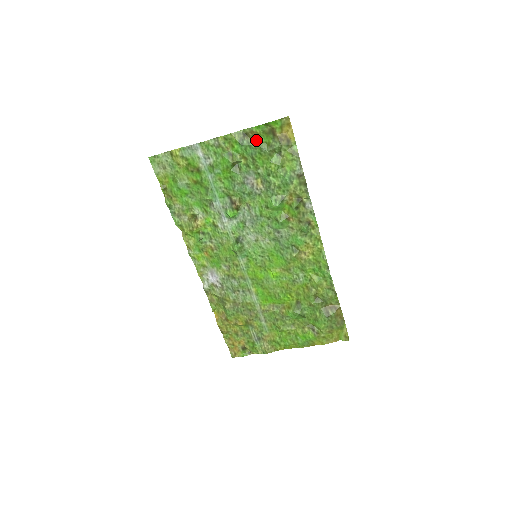
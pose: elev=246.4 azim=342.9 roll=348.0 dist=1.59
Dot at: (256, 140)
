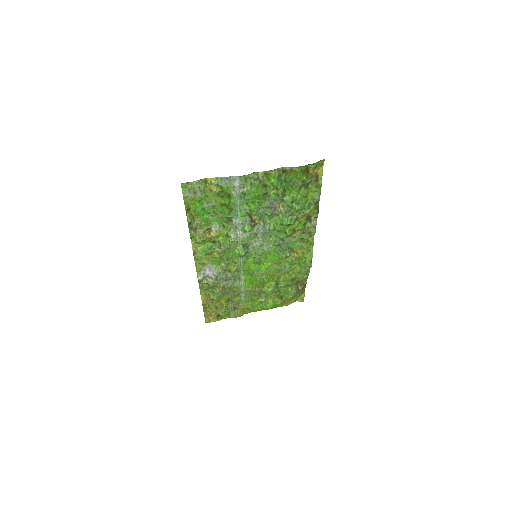
Dot at: (292, 176)
